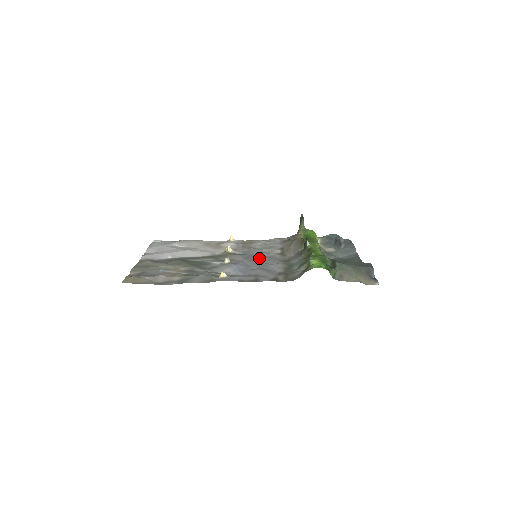
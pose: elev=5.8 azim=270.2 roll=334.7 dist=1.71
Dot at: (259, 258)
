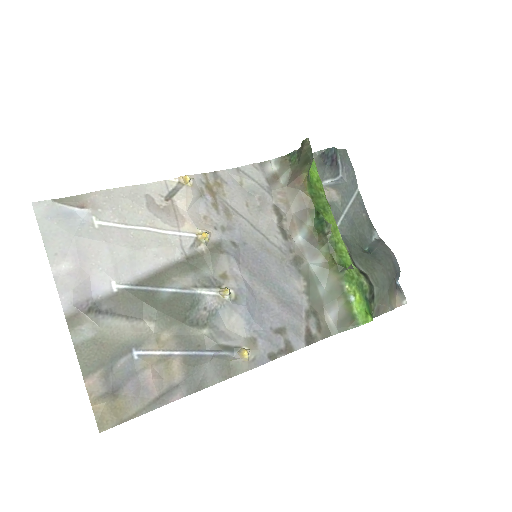
Dot at: (261, 260)
